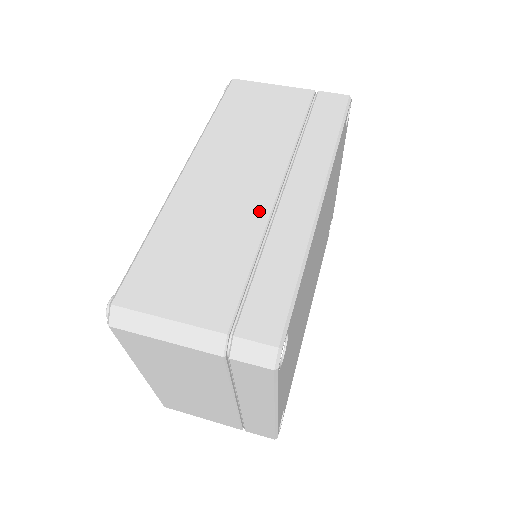
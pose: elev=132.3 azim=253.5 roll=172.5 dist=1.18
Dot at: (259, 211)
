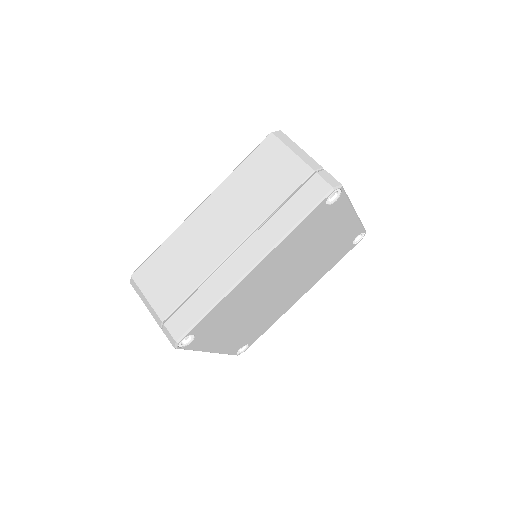
Dot at: (216, 259)
